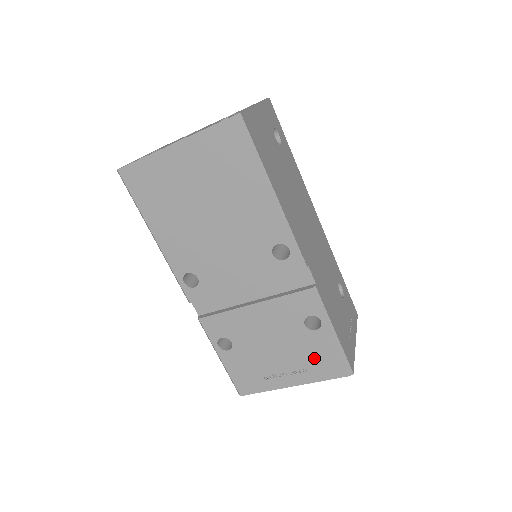
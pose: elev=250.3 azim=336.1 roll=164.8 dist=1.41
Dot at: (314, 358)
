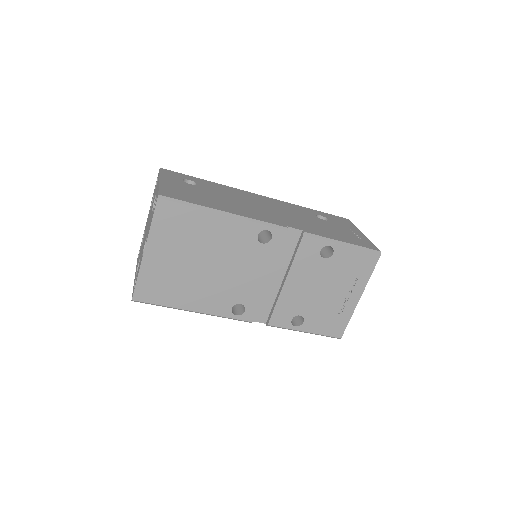
Dot at: (351, 269)
